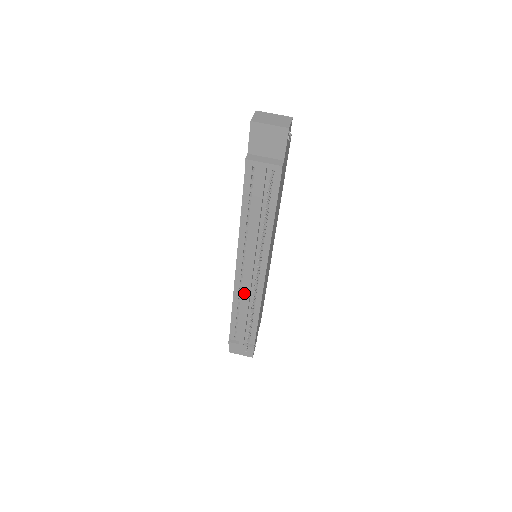
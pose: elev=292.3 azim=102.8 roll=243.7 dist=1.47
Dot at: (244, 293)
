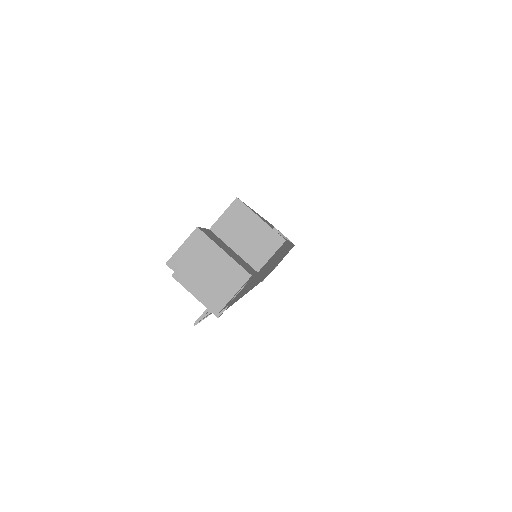
Dot at: occluded
